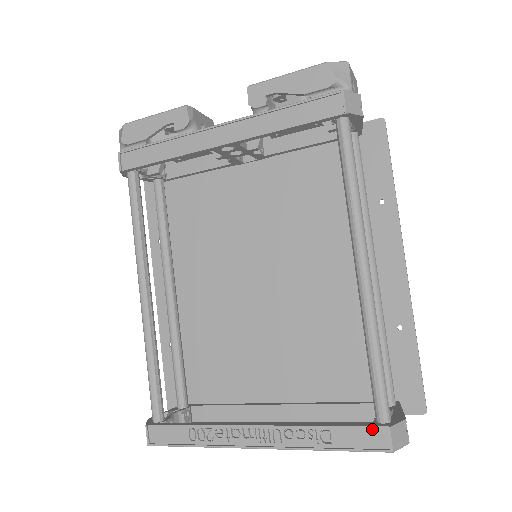
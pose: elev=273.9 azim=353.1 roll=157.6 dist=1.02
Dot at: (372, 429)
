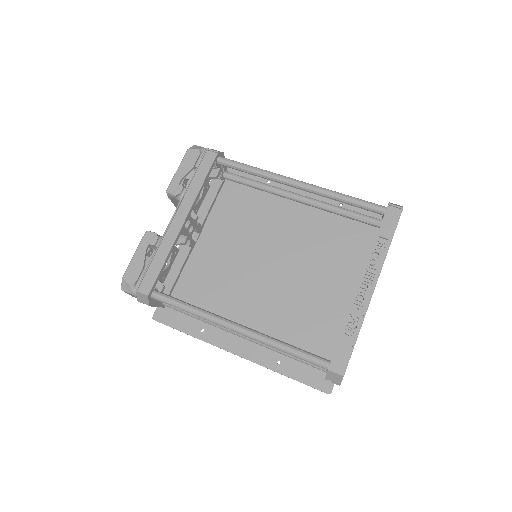
Dot at: (387, 213)
